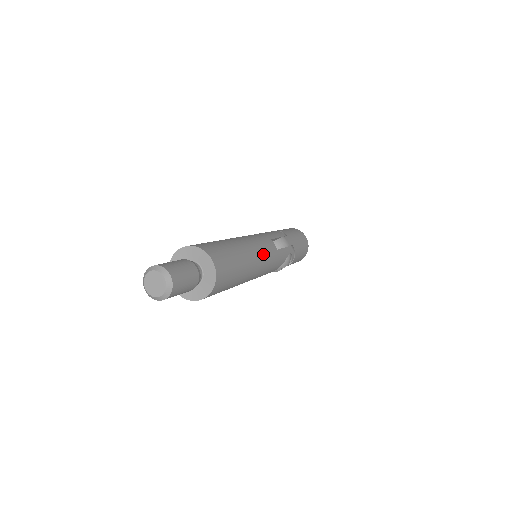
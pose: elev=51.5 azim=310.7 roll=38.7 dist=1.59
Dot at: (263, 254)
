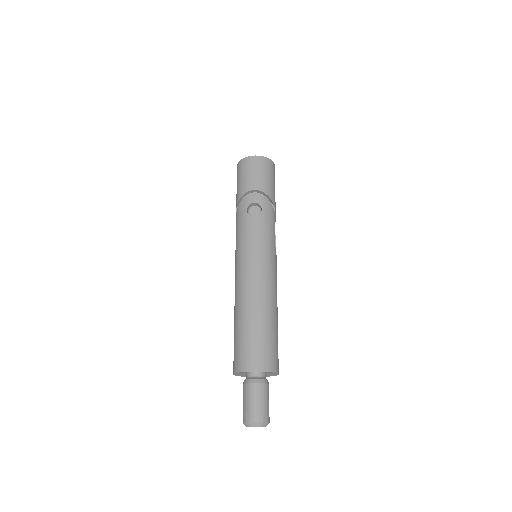
Dot at: occluded
